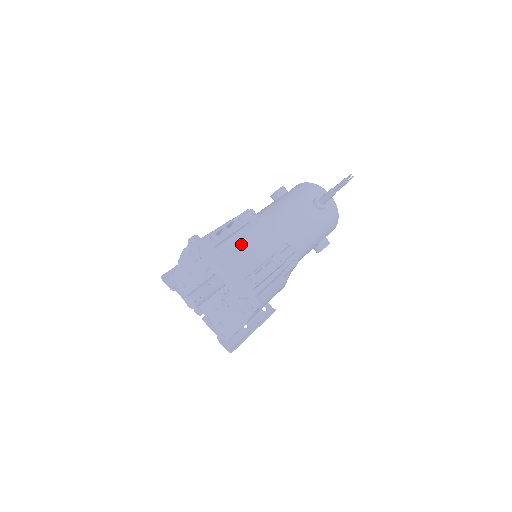
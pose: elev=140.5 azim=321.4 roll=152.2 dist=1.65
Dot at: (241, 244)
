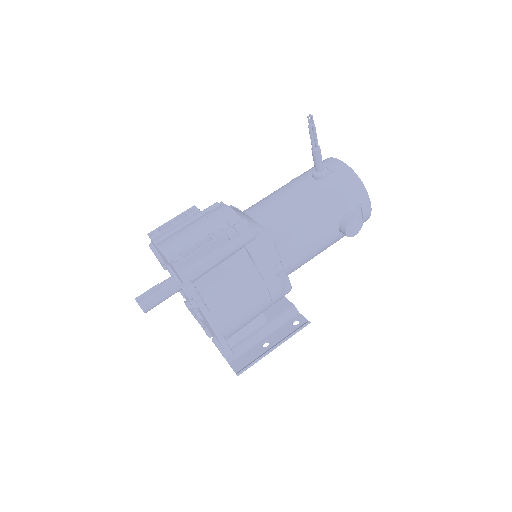
Dot at: (181, 231)
